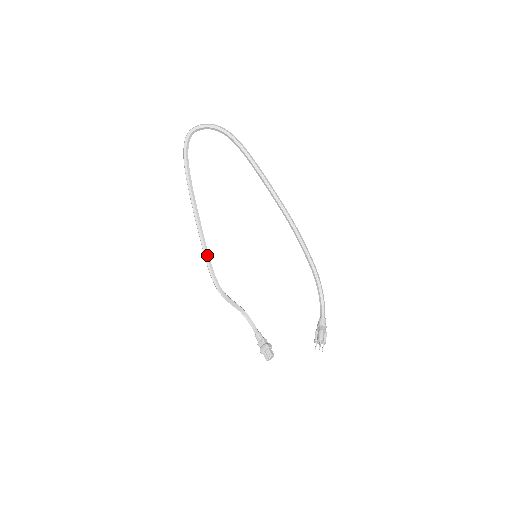
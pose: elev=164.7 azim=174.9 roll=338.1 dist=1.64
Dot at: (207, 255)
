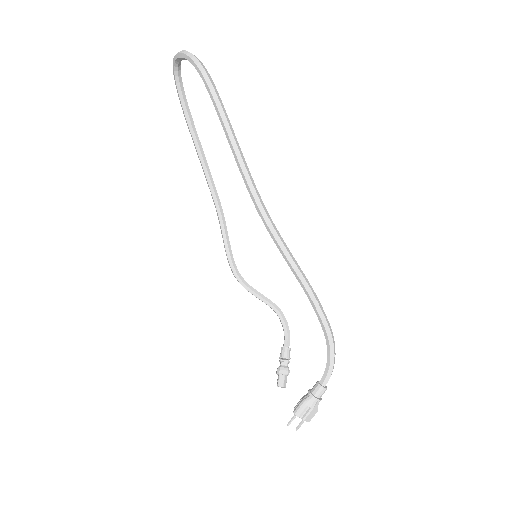
Dot at: (223, 232)
